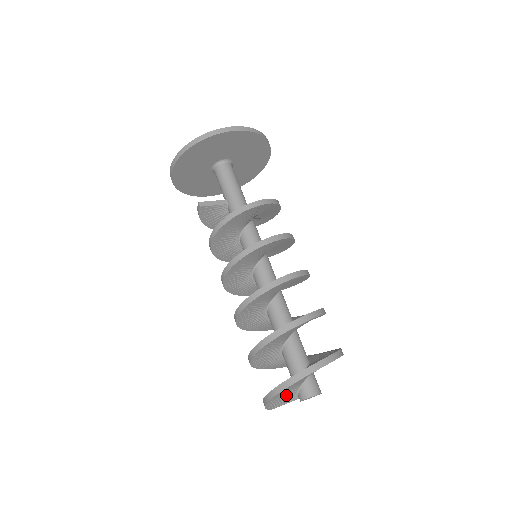
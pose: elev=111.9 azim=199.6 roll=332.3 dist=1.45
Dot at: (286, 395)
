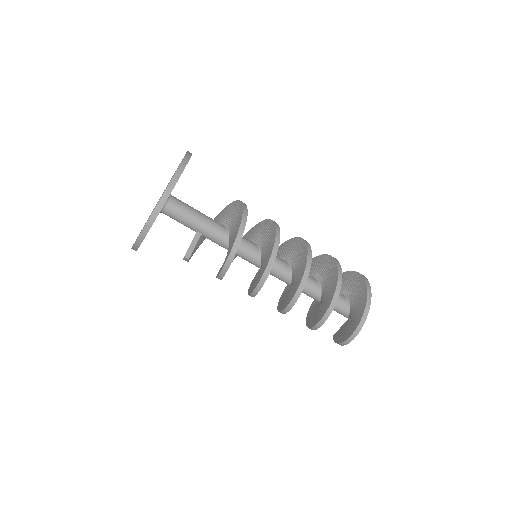
Dot at: occluded
